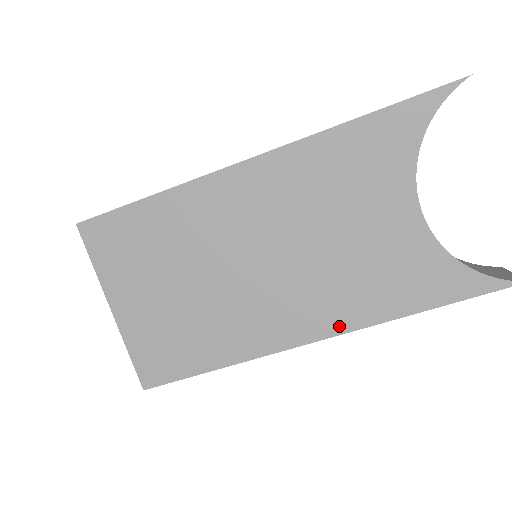
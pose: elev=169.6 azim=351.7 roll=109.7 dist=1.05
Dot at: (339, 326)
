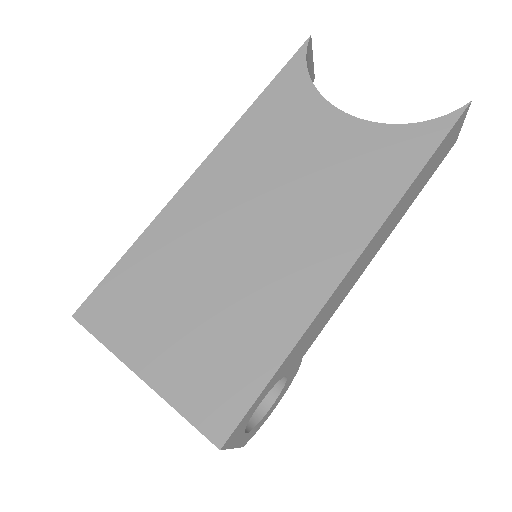
Dot at: (363, 234)
